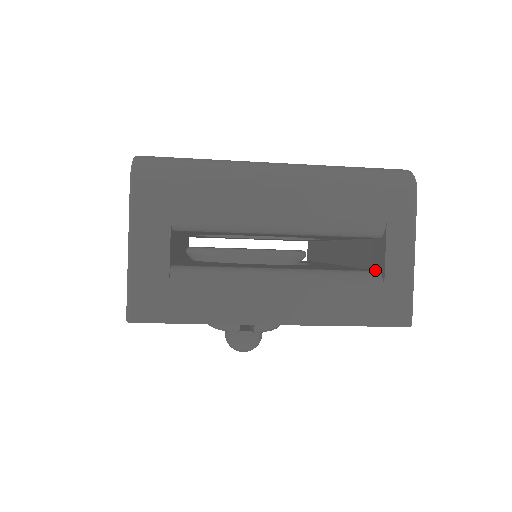
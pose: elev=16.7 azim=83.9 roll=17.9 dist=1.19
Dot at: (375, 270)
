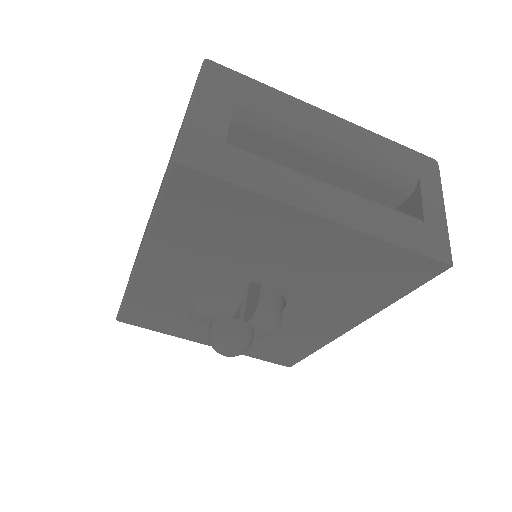
Dot at: occluded
